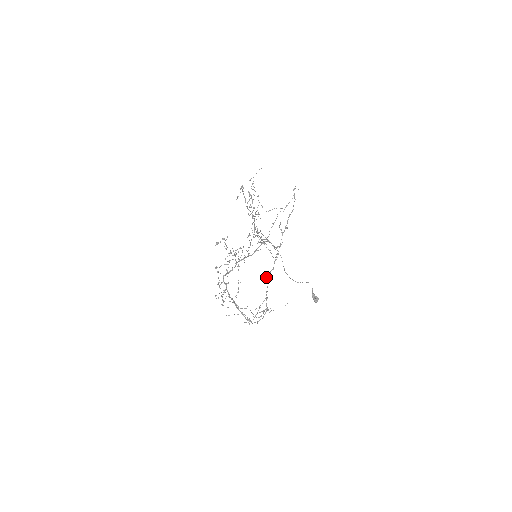
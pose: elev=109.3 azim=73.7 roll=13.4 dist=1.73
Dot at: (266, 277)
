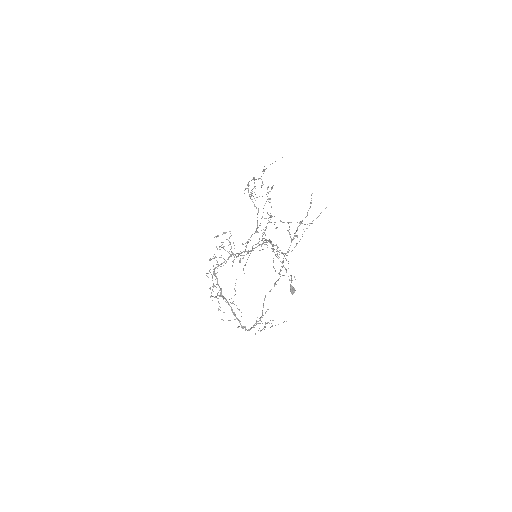
Dot at: (271, 289)
